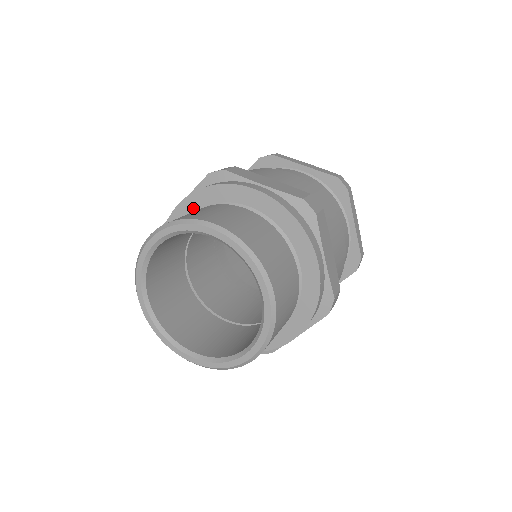
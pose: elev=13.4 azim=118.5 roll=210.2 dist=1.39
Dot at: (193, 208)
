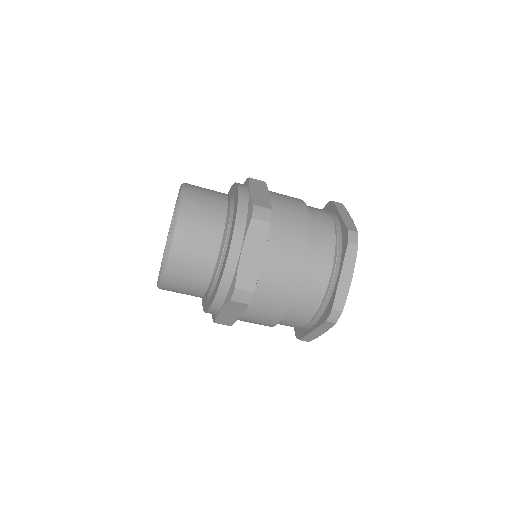
Dot at: occluded
